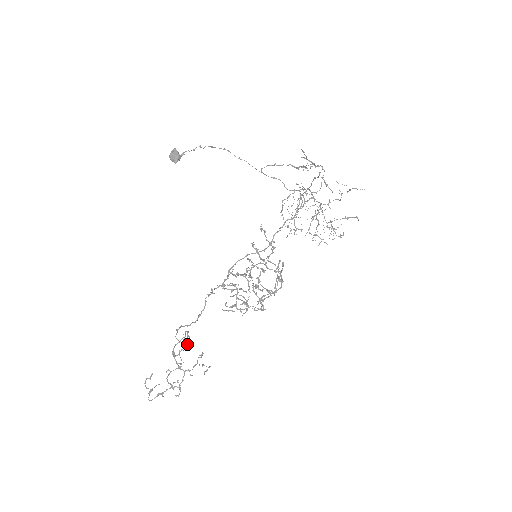
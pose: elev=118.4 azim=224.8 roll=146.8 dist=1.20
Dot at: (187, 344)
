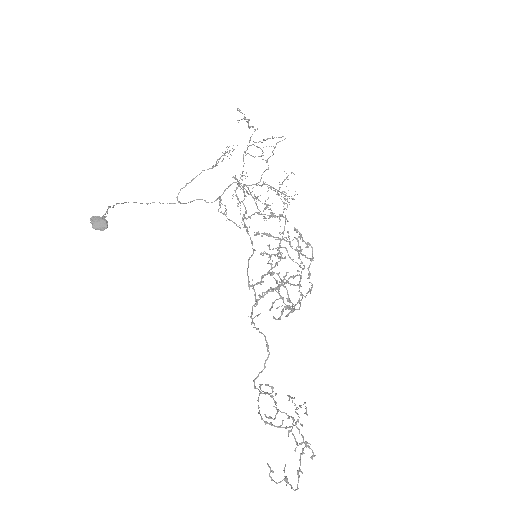
Dot at: (272, 397)
